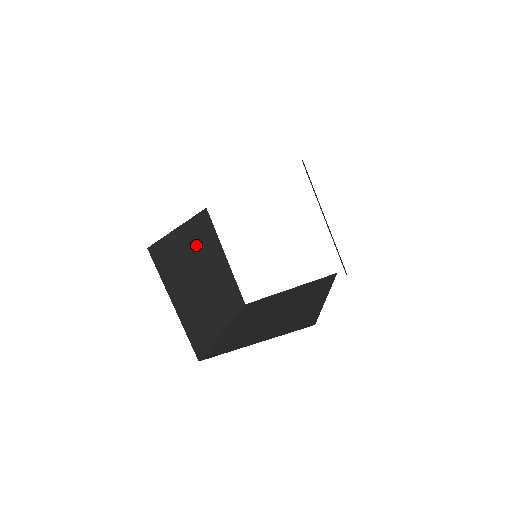
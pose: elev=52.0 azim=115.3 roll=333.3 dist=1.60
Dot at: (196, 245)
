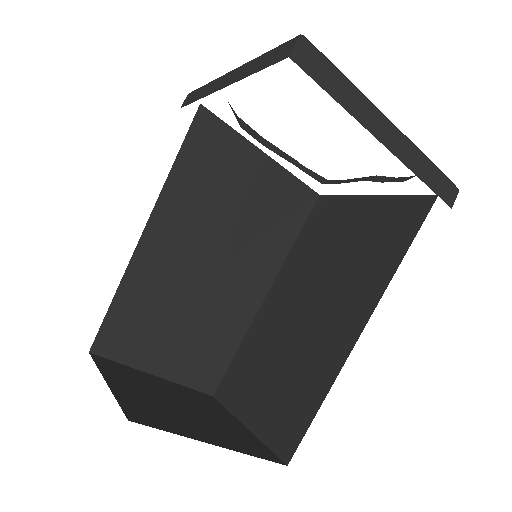
Dot at: (185, 224)
